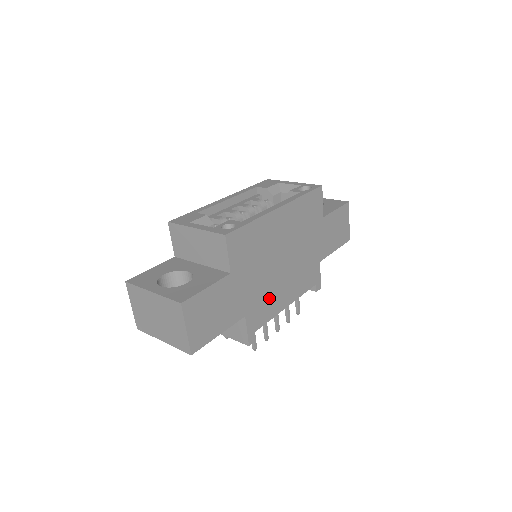
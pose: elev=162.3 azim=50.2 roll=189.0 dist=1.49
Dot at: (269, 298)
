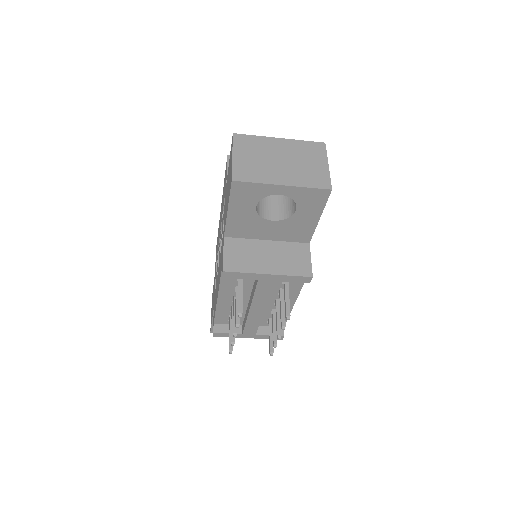
Dot at: occluded
